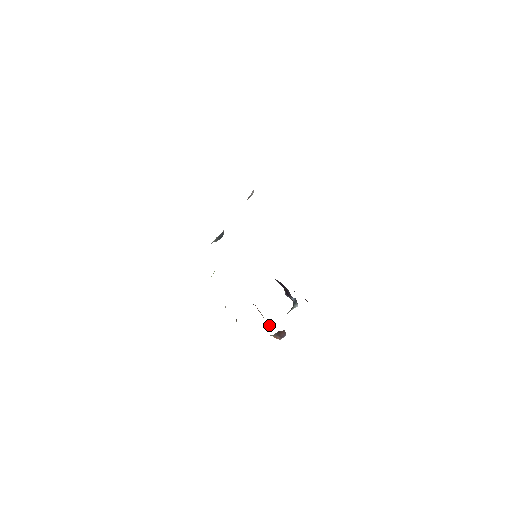
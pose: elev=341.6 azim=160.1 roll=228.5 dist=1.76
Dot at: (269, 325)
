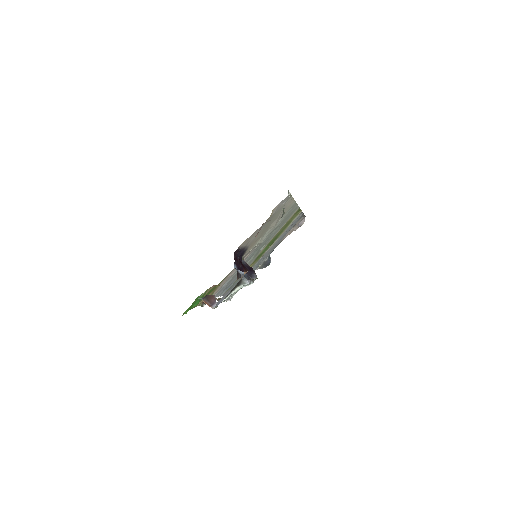
Dot at: occluded
